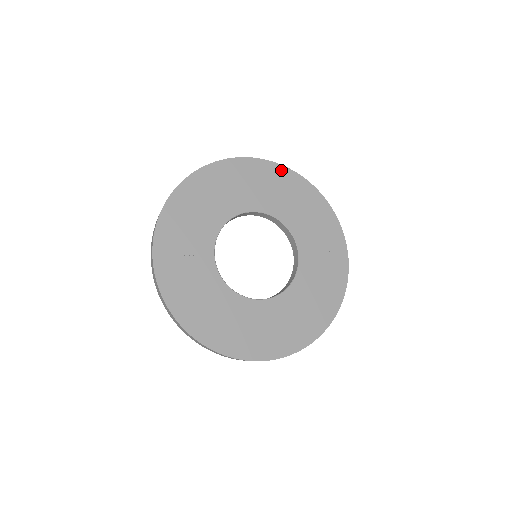
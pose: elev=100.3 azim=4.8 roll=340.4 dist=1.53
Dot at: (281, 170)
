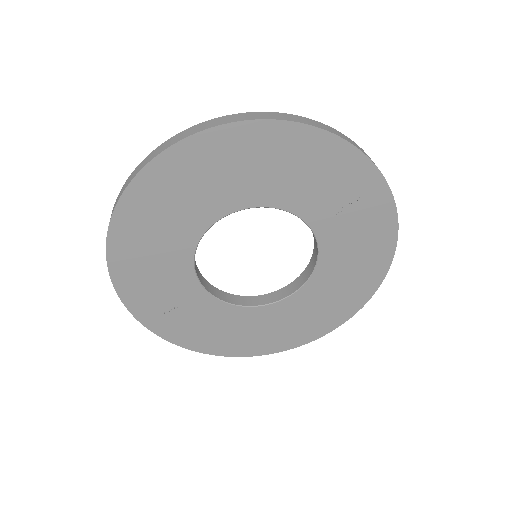
Dot at: (223, 135)
